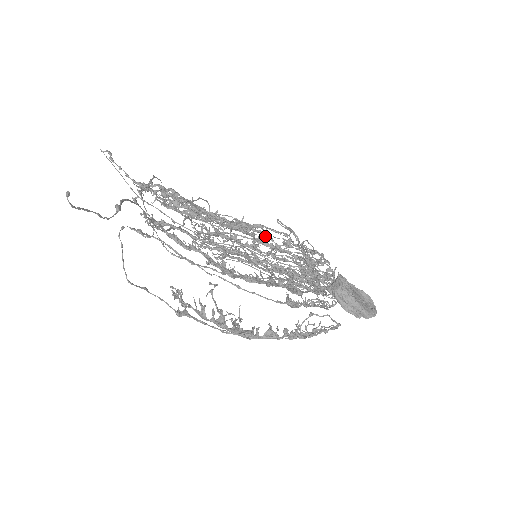
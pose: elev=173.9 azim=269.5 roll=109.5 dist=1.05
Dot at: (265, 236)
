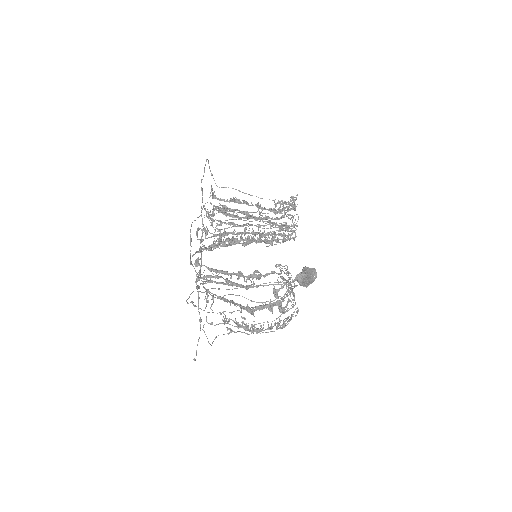
Dot at: occluded
